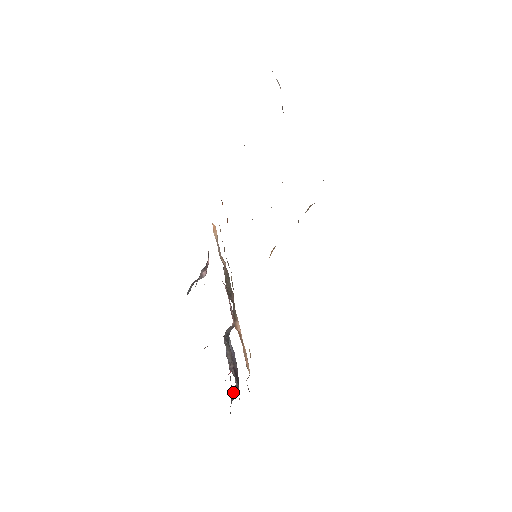
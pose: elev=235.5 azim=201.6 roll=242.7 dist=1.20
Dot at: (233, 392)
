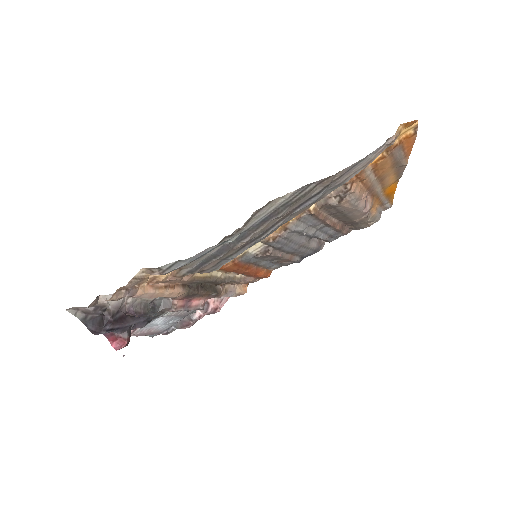
Dot at: (99, 320)
